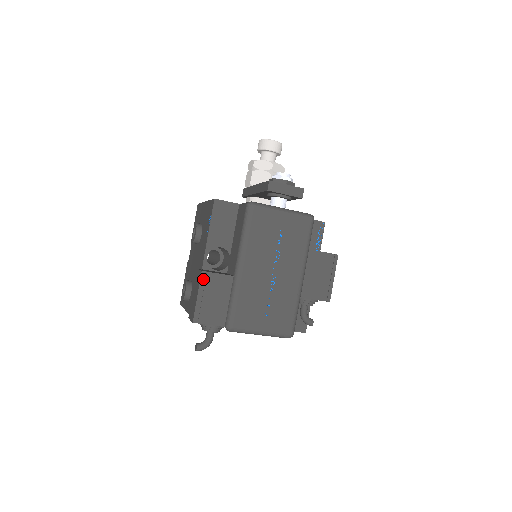
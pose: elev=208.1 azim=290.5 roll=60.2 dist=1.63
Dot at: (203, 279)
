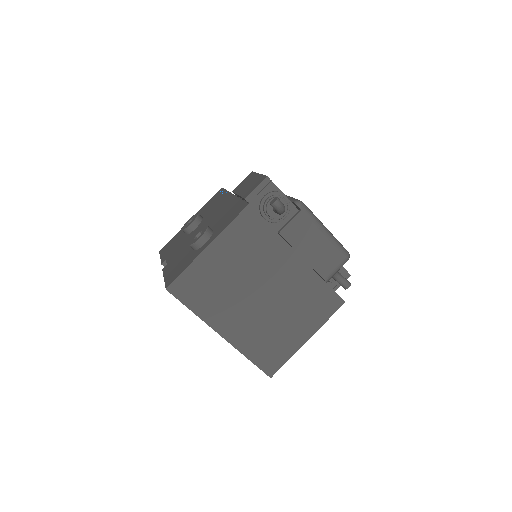
Dot at: occluded
